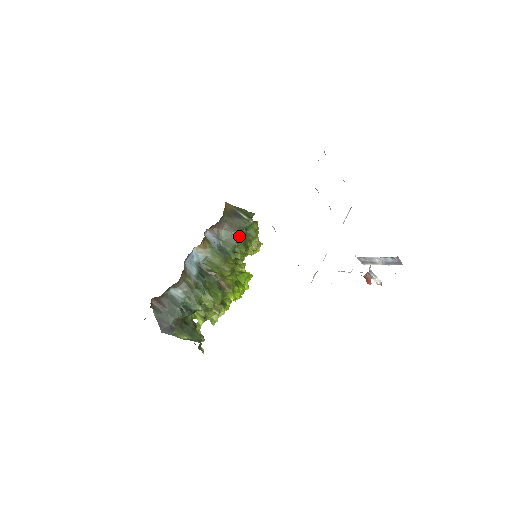
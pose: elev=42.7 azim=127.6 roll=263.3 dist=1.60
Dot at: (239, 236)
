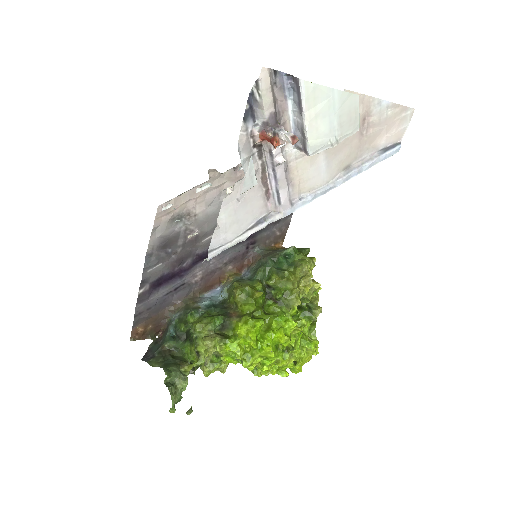
Dot at: (270, 262)
